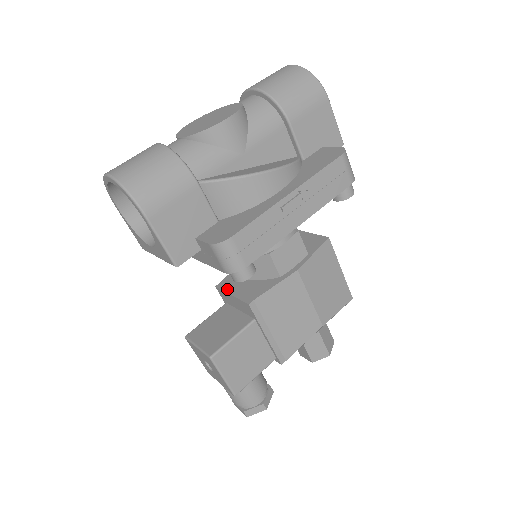
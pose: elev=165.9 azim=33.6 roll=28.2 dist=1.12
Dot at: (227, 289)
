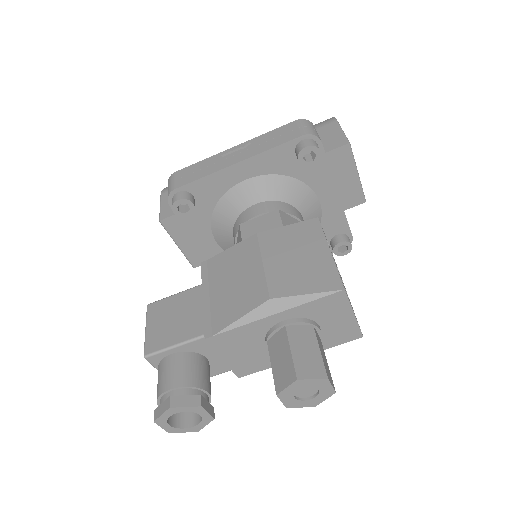
Dot at: occluded
